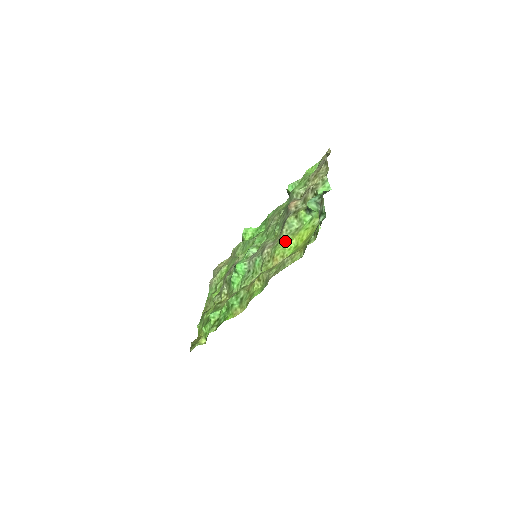
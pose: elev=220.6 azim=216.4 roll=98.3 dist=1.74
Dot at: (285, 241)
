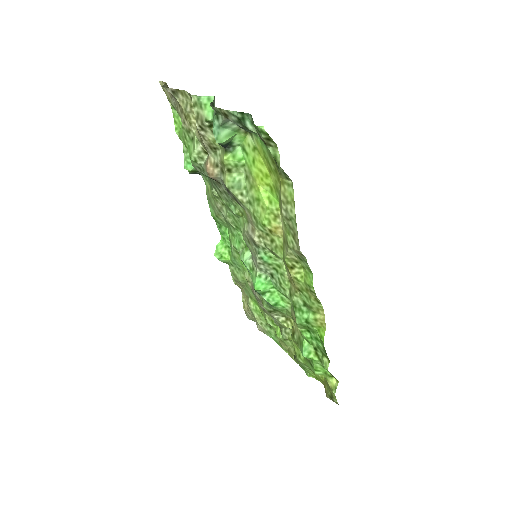
Dot at: (255, 203)
